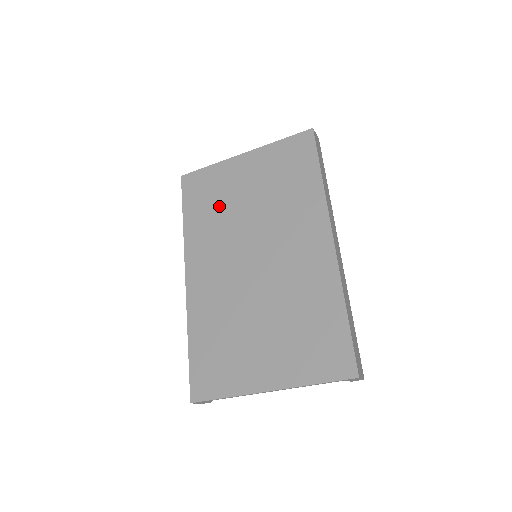
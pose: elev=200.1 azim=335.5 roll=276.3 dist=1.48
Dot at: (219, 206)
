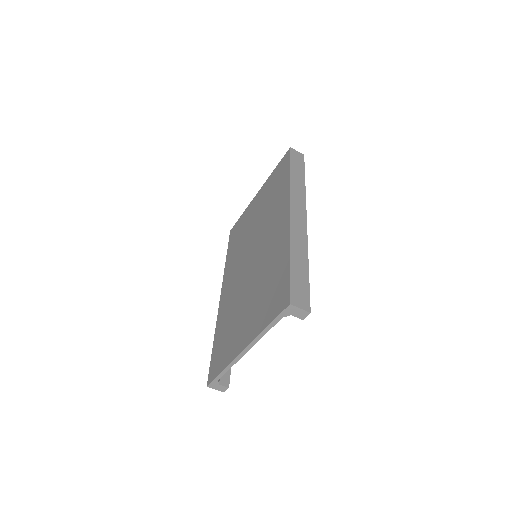
Dot at: (242, 235)
